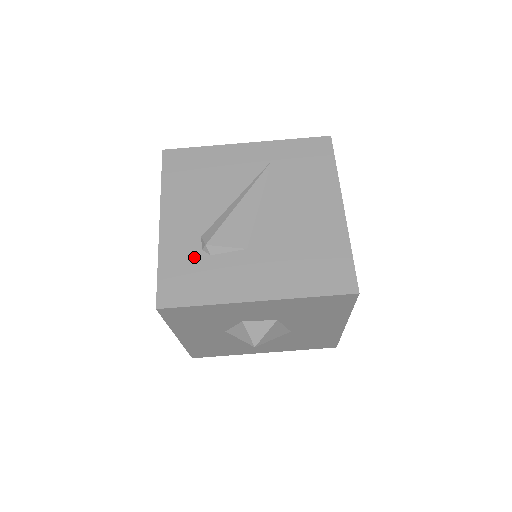
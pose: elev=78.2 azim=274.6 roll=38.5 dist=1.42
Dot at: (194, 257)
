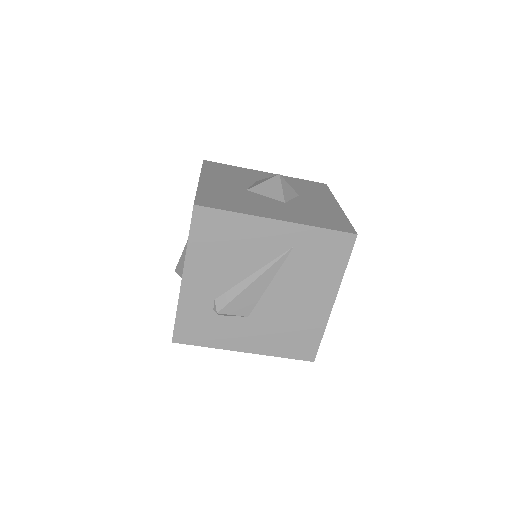
Dot at: (206, 314)
